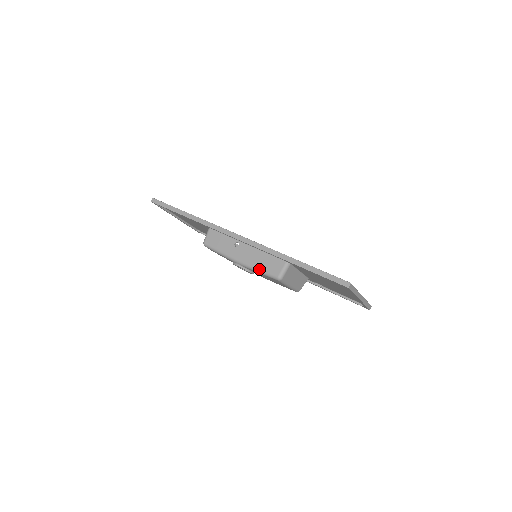
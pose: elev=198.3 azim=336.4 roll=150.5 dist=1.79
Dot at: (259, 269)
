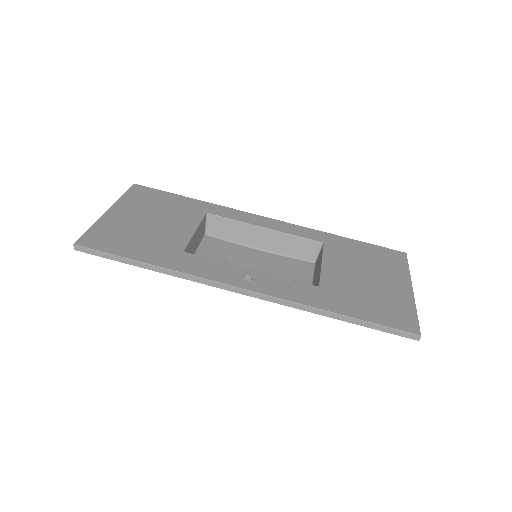
Dot at: occluded
